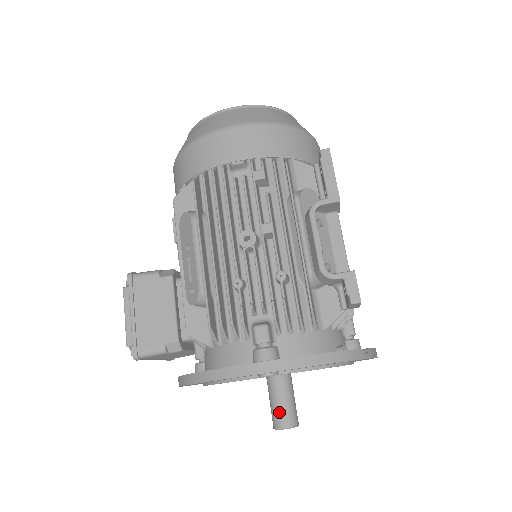
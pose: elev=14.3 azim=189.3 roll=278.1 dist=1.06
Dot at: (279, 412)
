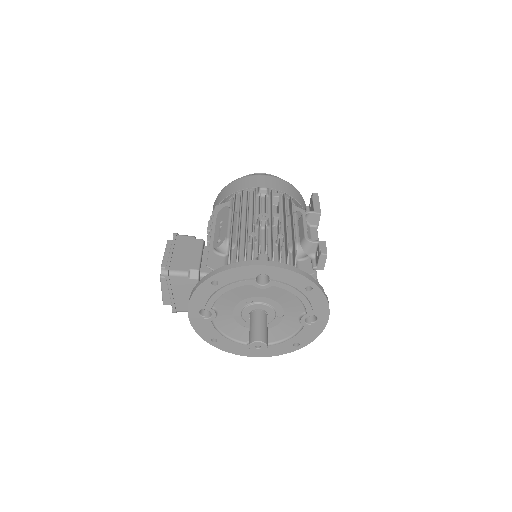
Dot at: (256, 331)
